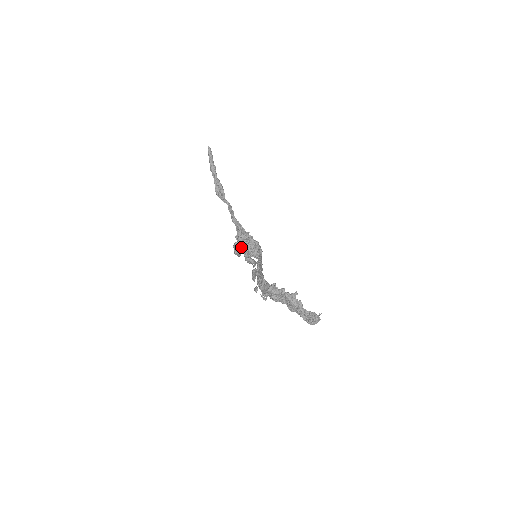
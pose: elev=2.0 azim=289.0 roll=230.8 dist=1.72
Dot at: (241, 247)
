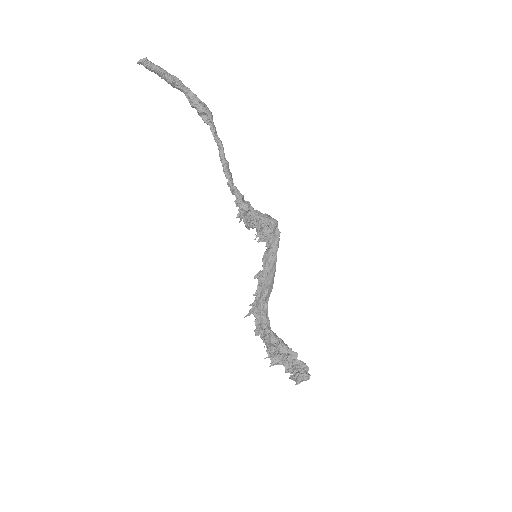
Dot at: occluded
